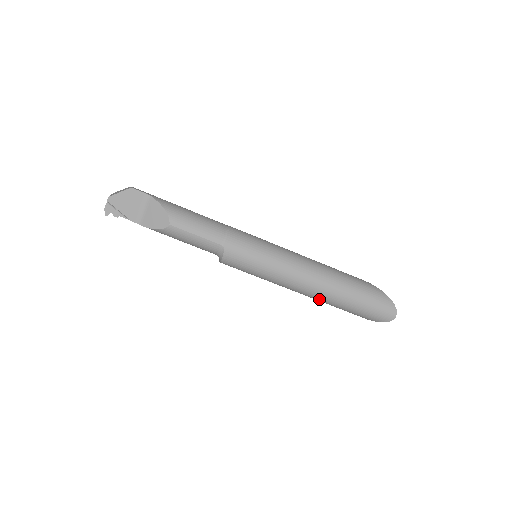
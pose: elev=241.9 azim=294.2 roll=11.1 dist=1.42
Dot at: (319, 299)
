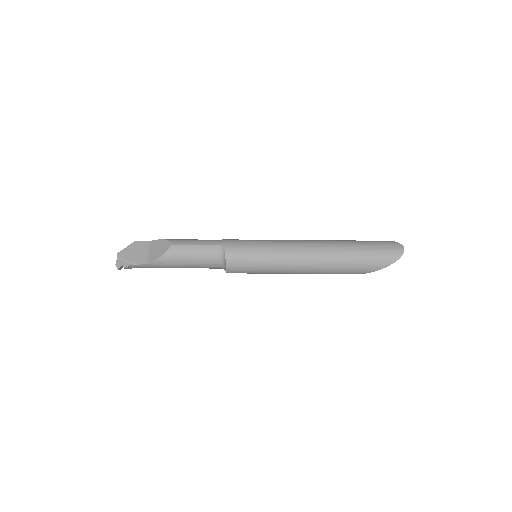
Dot at: (328, 262)
